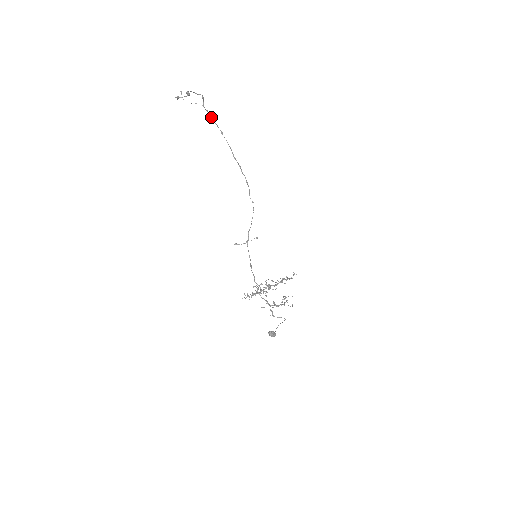
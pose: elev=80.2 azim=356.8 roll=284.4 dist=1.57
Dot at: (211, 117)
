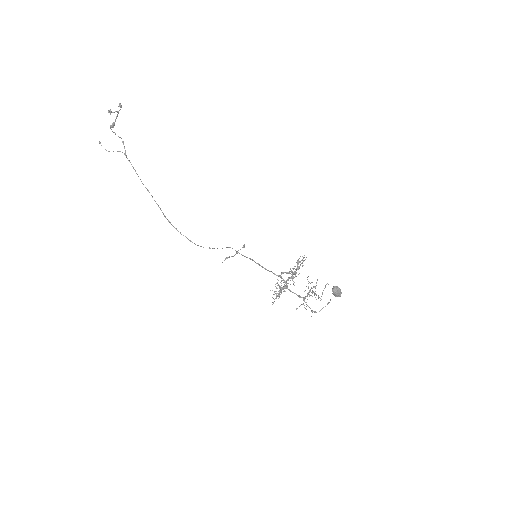
Dot at: occluded
